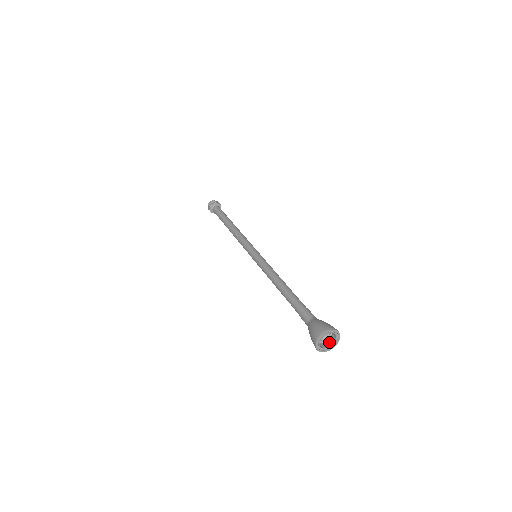
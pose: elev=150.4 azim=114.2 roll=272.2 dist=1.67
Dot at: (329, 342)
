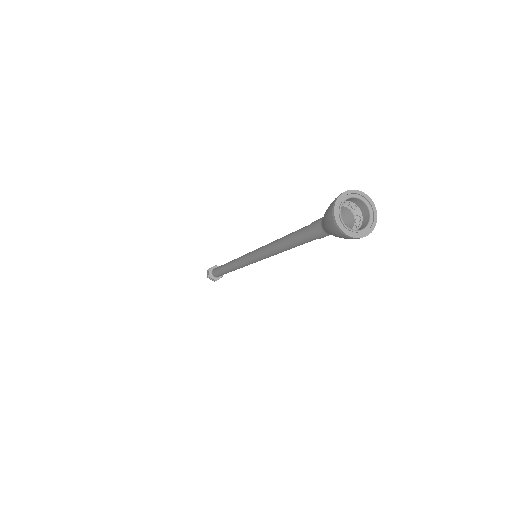
Dot at: (360, 228)
